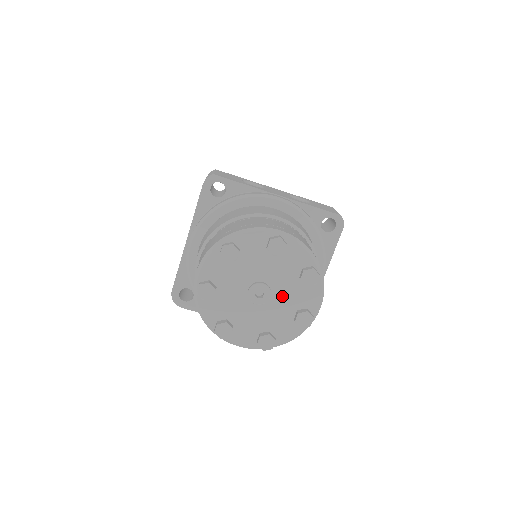
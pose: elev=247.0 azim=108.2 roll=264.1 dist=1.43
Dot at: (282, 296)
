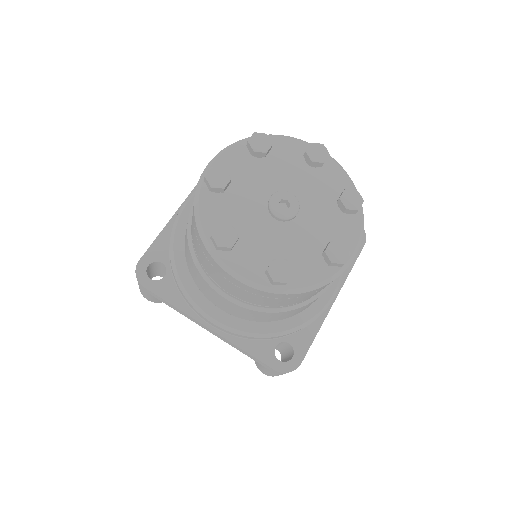
Dot at: (310, 221)
